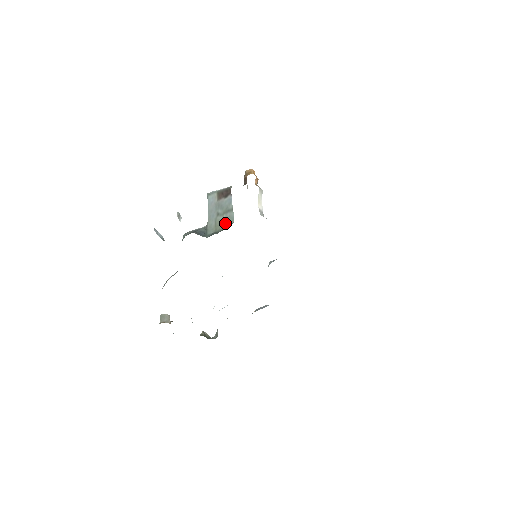
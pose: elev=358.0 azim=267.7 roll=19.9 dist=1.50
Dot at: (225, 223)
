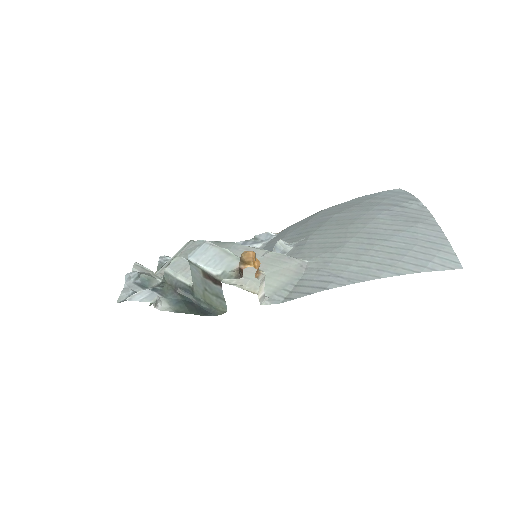
Dot at: (216, 304)
